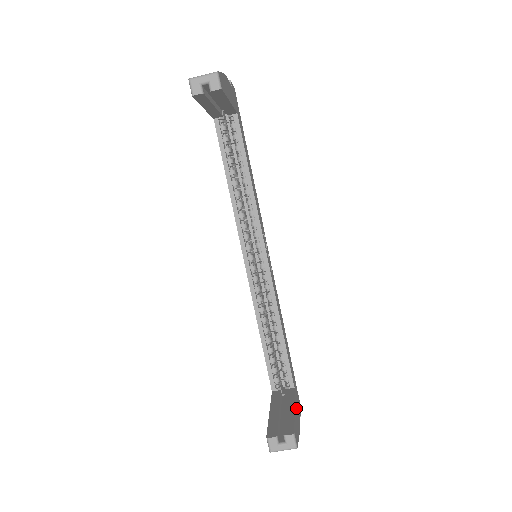
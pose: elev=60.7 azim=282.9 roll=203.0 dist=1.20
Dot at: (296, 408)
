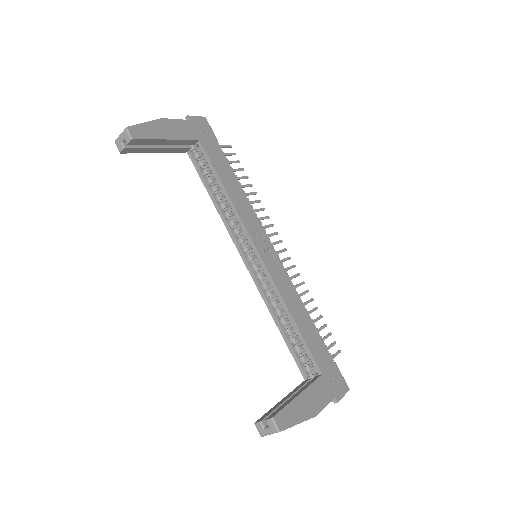
Dot at: (313, 394)
